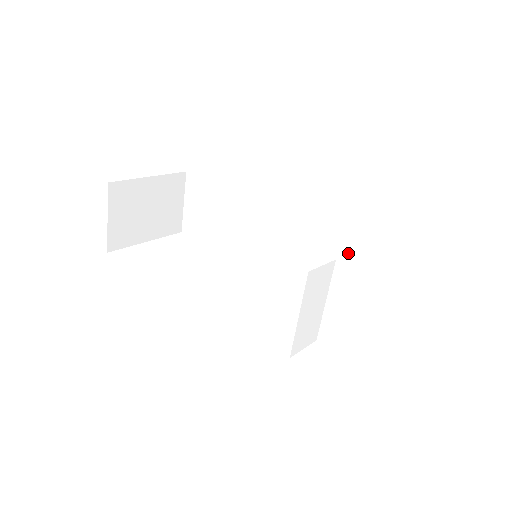
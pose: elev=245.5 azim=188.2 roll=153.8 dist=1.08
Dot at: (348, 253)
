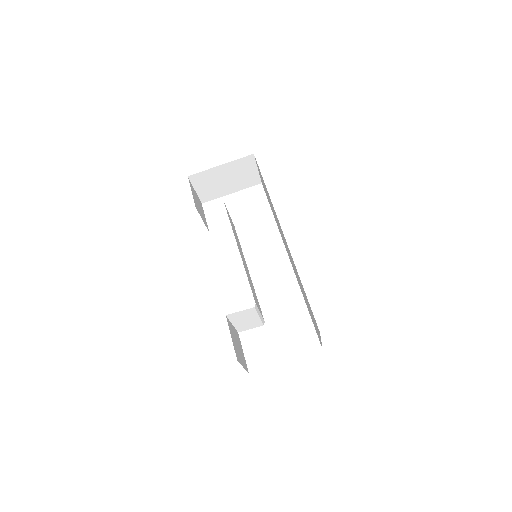
Dot at: (301, 284)
